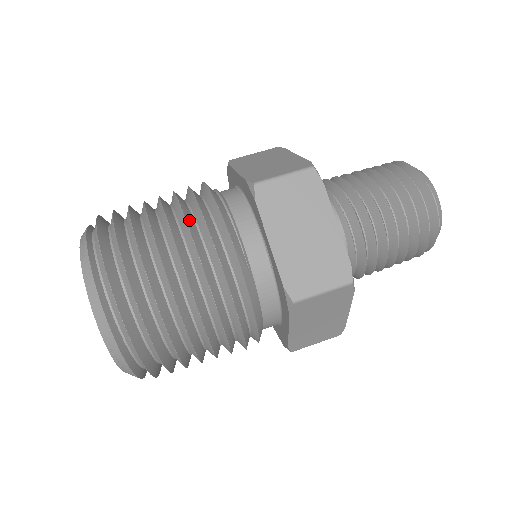
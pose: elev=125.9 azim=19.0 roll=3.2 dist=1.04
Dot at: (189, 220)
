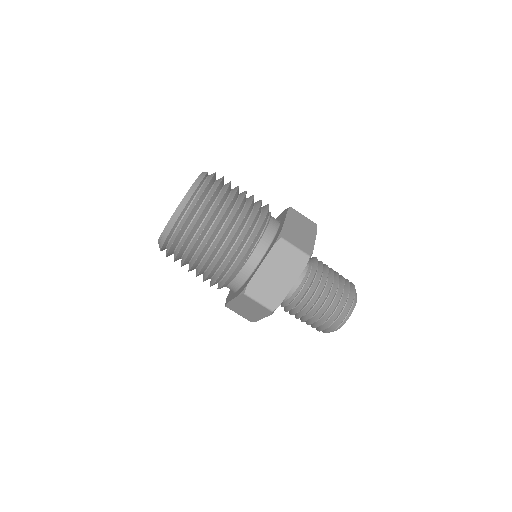
Dot at: (244, 221)
